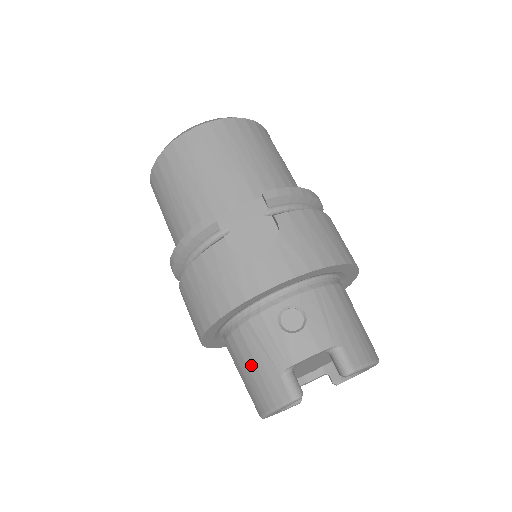
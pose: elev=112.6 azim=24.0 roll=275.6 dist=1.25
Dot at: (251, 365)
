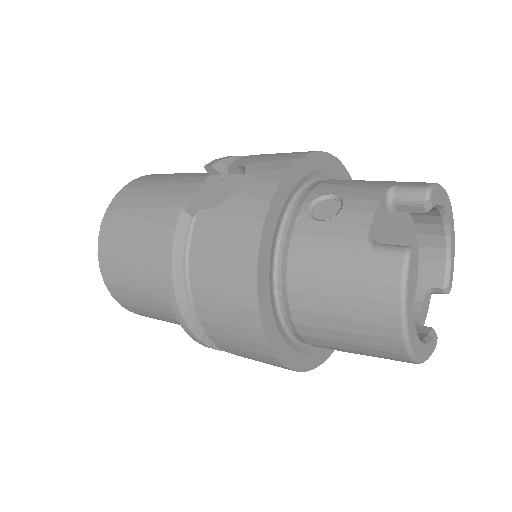
Dot at: (334, 288)
